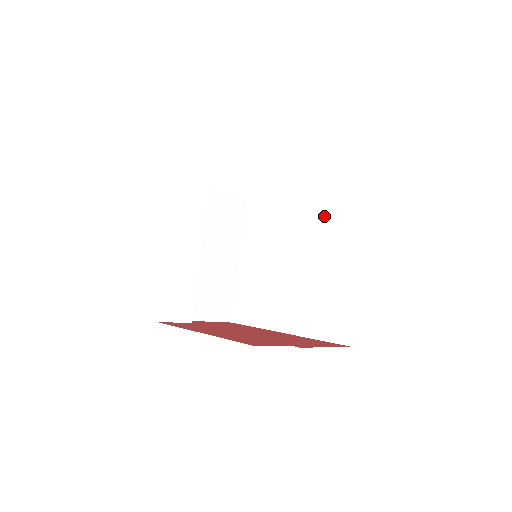
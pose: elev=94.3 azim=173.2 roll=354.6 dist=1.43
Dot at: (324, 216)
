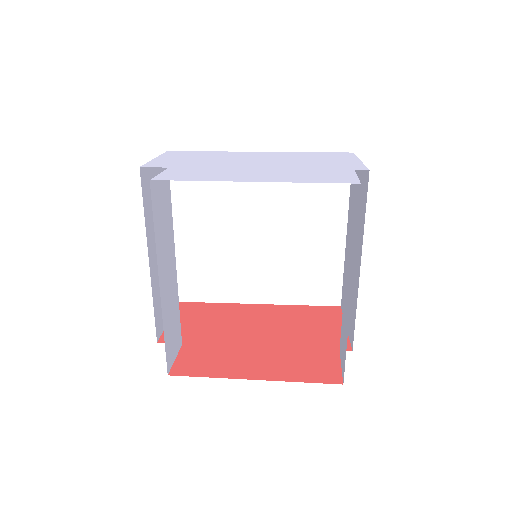
Dot at: occluded
